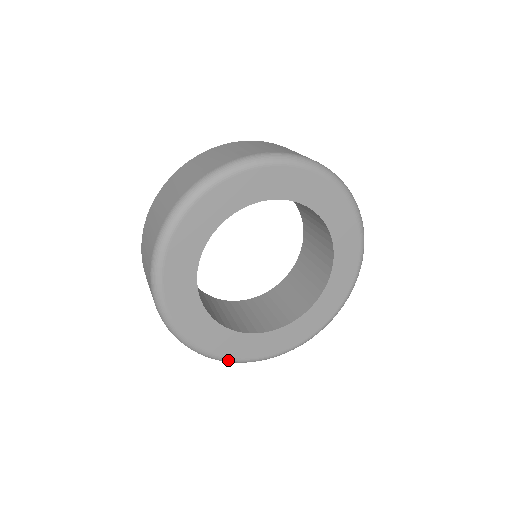
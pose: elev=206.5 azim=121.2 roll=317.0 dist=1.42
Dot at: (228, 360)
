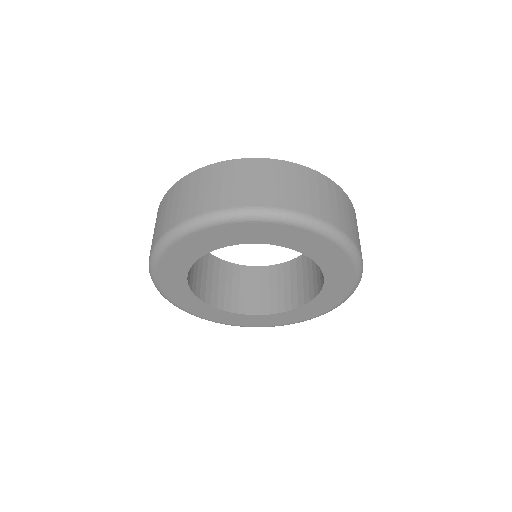
Dot at: (174, 304)
